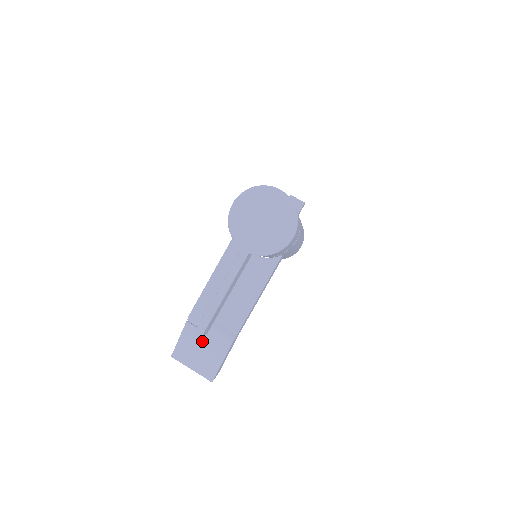
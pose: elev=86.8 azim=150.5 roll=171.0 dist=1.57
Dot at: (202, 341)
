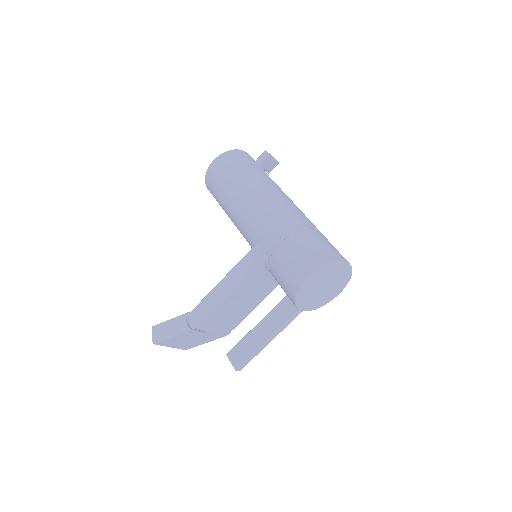
Dot at: (197, 337)
